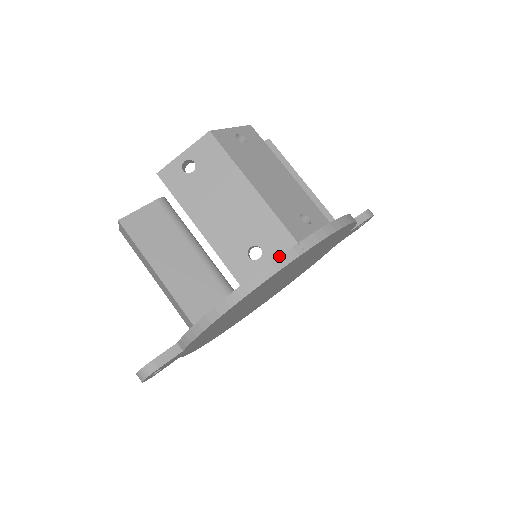
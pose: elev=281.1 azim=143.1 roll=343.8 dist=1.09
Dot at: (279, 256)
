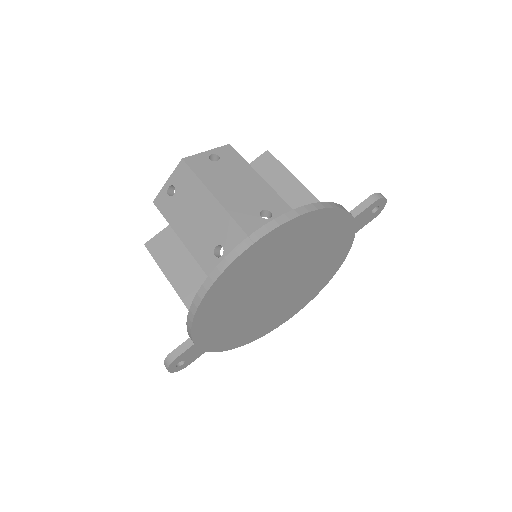
Dot at: occluded
